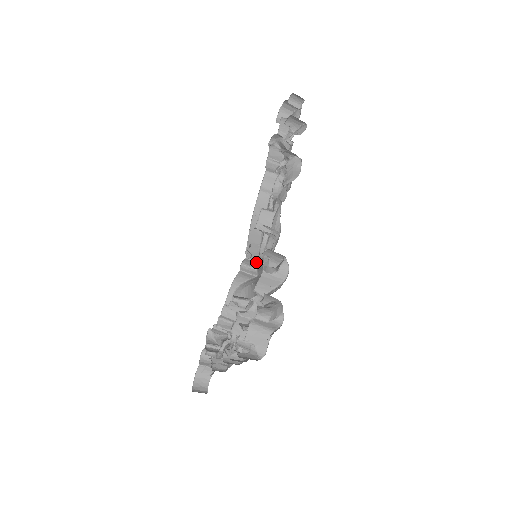
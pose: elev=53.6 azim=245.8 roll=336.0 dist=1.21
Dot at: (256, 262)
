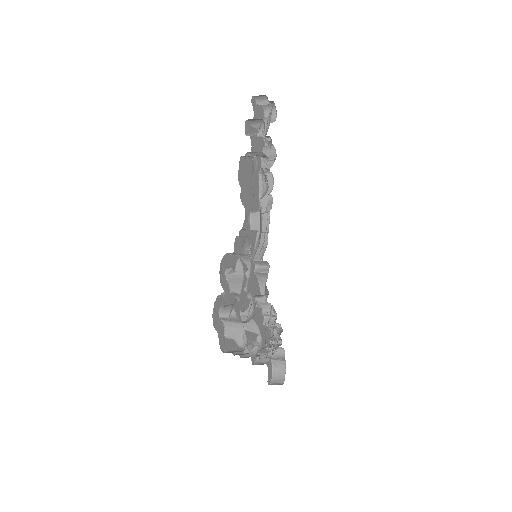
Dot at: (261, 261)
